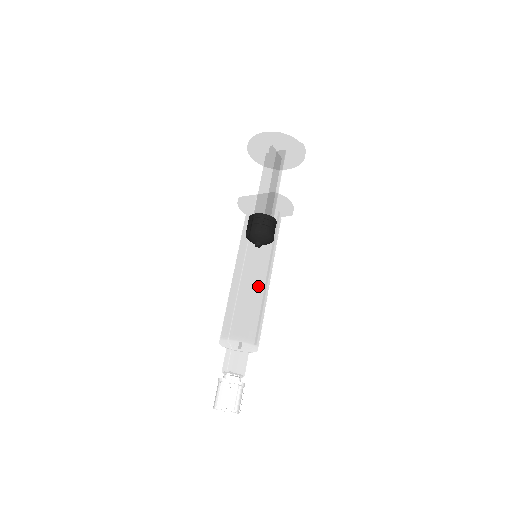
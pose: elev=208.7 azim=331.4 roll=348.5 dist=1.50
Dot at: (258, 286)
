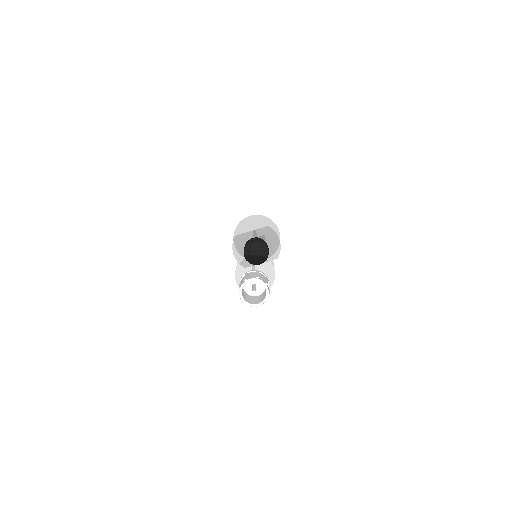
Dot at: (267, 249)
